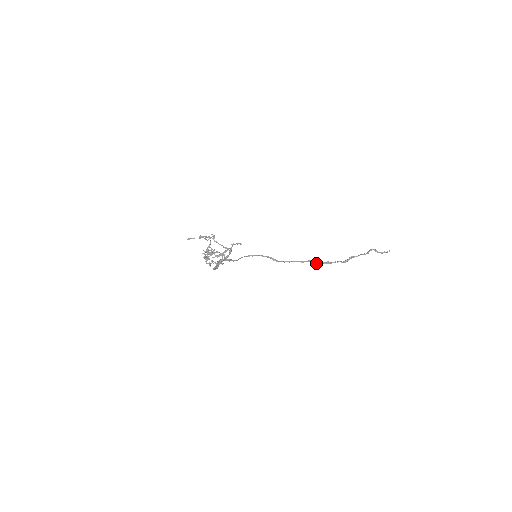
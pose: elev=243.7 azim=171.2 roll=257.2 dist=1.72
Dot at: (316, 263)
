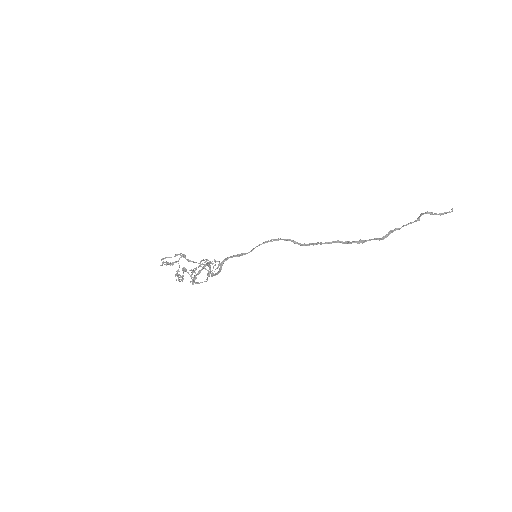
Dot at: (345, 243)
